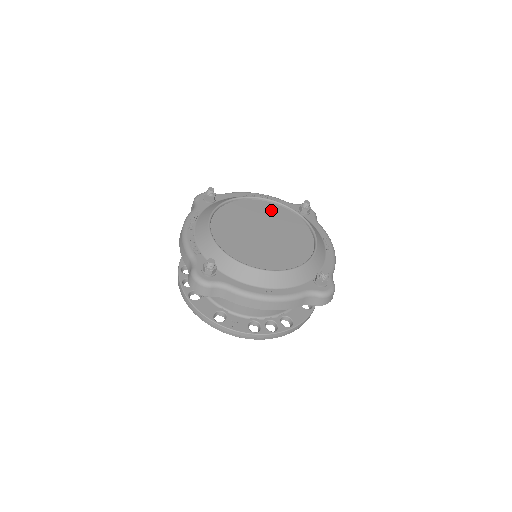
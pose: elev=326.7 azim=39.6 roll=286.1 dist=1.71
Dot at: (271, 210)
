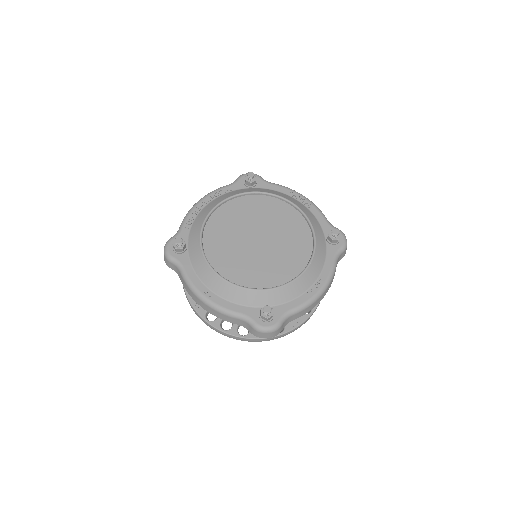
Dot at: (292, 221)
